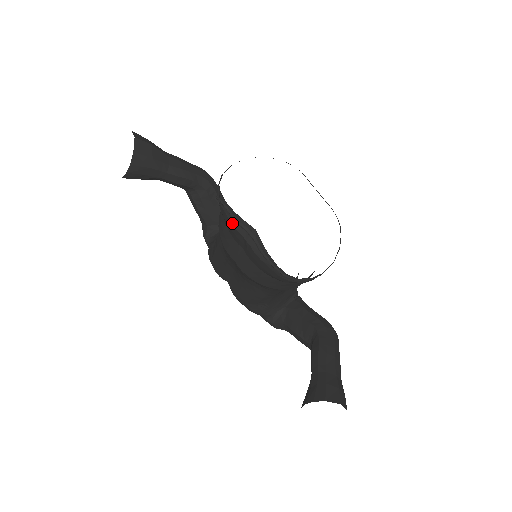
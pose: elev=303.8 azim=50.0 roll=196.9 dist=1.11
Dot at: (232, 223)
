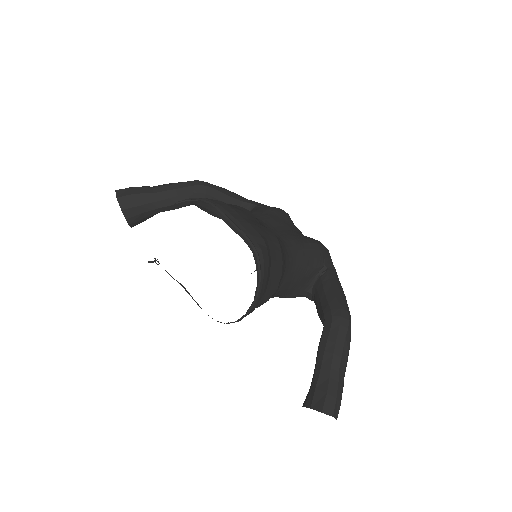
Dot at: occluded
